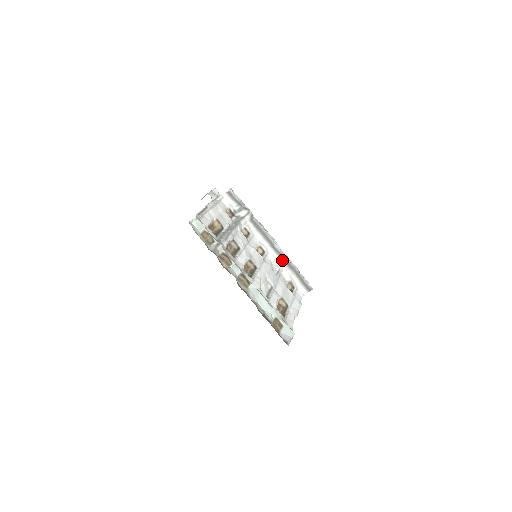
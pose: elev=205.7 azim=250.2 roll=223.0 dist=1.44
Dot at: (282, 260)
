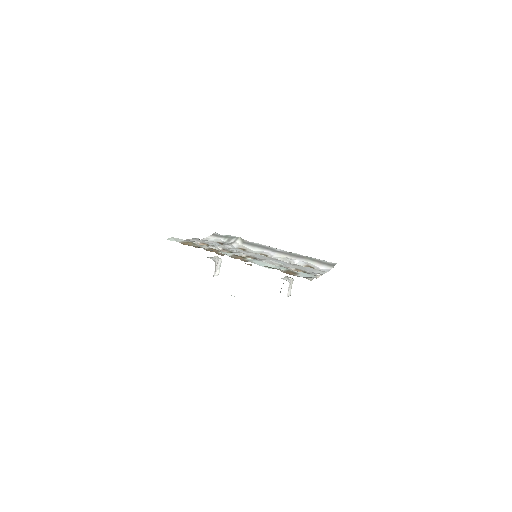
Dot at: (290, 256)
